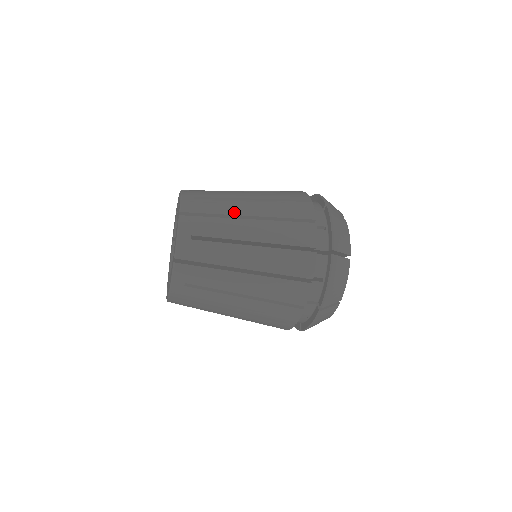
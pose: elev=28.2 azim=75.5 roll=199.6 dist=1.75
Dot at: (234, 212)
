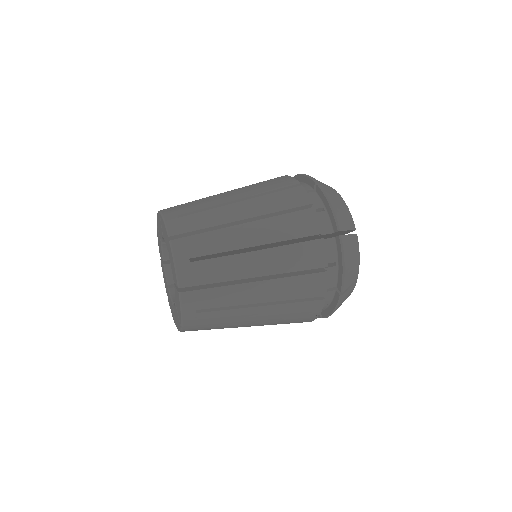
Dot at: (226, 220)
